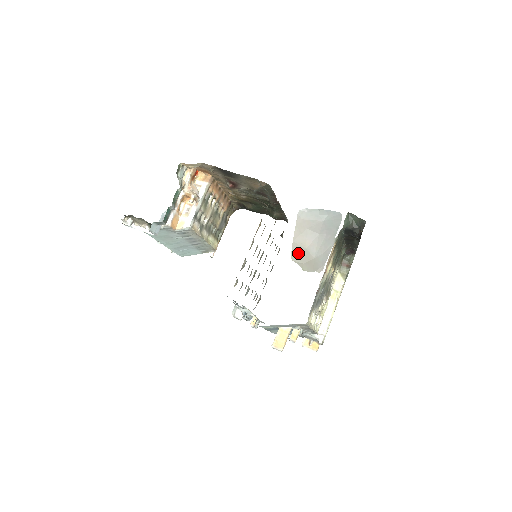
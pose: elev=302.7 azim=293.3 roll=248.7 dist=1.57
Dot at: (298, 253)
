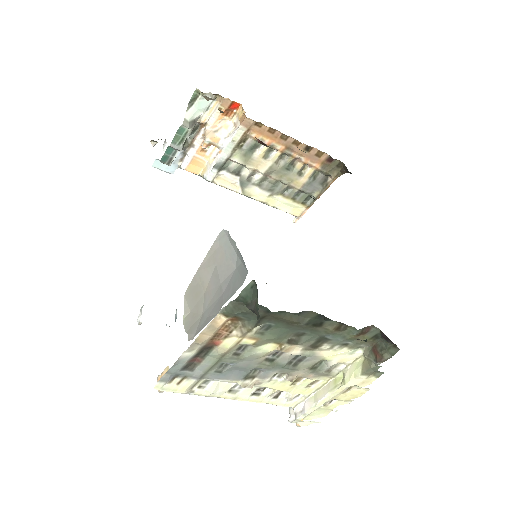
Dot at: (194, 292)
